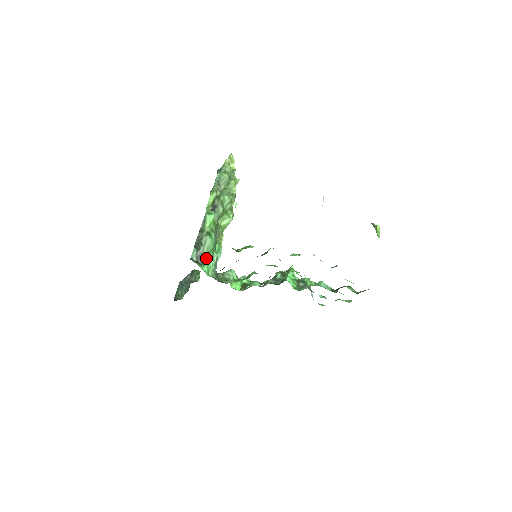
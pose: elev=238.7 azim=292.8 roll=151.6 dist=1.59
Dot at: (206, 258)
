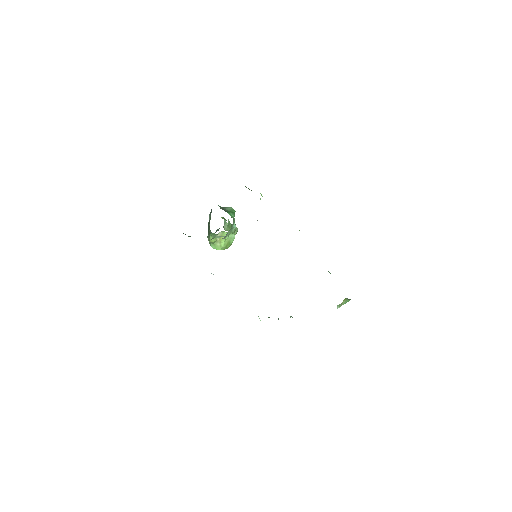
Dot at: (229, 212)
